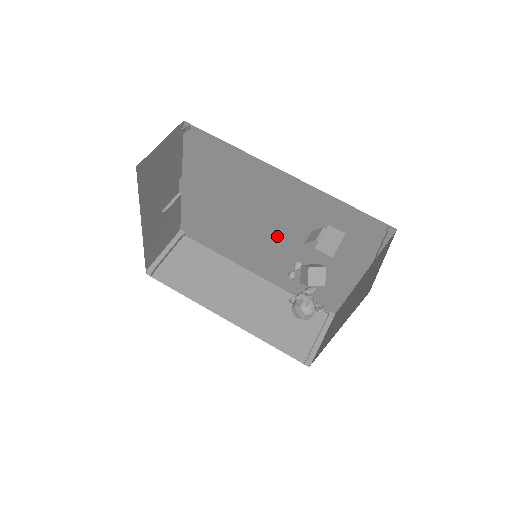
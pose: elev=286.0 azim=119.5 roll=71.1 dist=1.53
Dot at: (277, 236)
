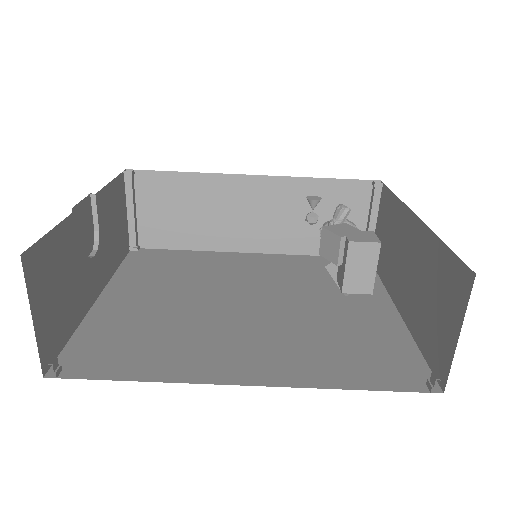
Dot at: occluded
